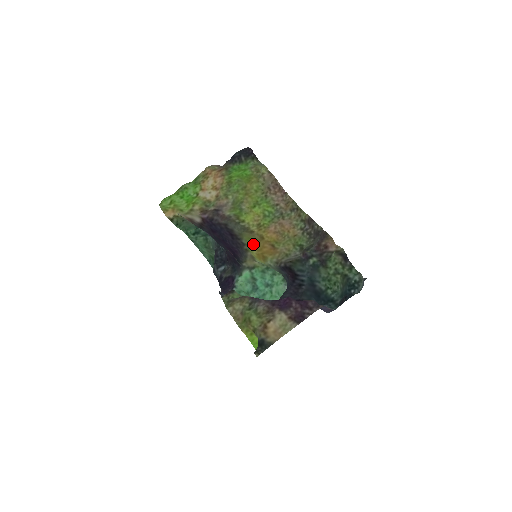
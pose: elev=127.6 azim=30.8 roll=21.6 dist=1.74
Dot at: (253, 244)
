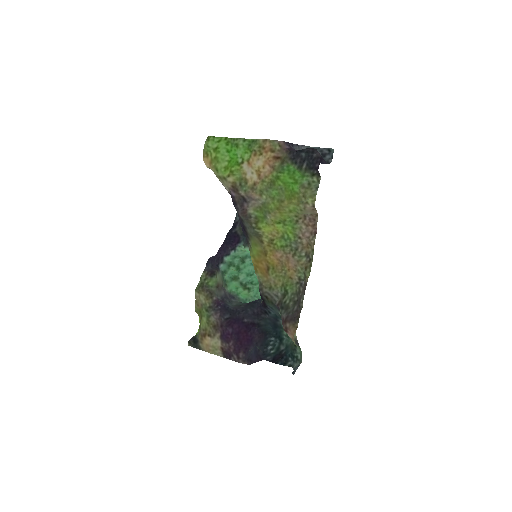
Dot at: (255, 252)
